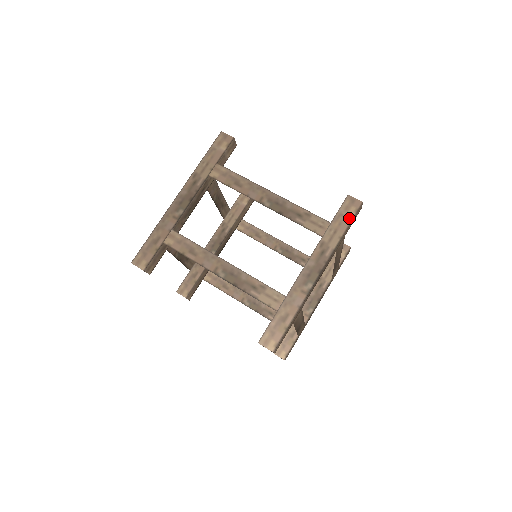
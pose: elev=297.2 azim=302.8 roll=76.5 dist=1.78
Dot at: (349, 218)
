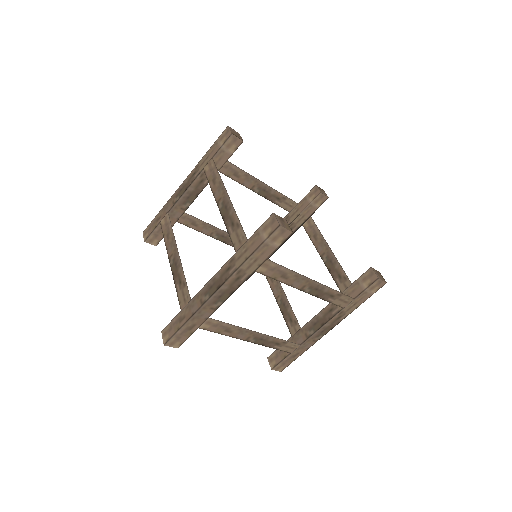
Dot at: (261, 239)
